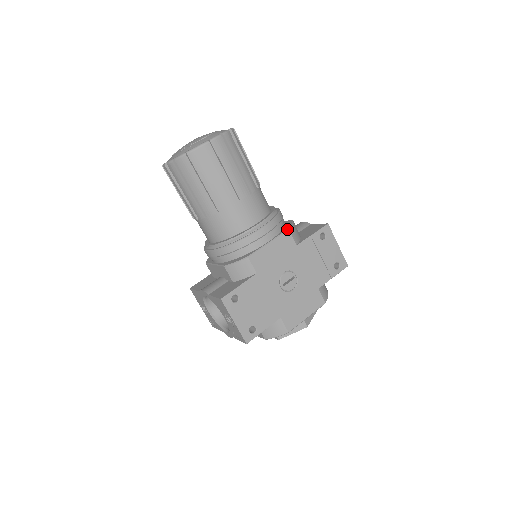
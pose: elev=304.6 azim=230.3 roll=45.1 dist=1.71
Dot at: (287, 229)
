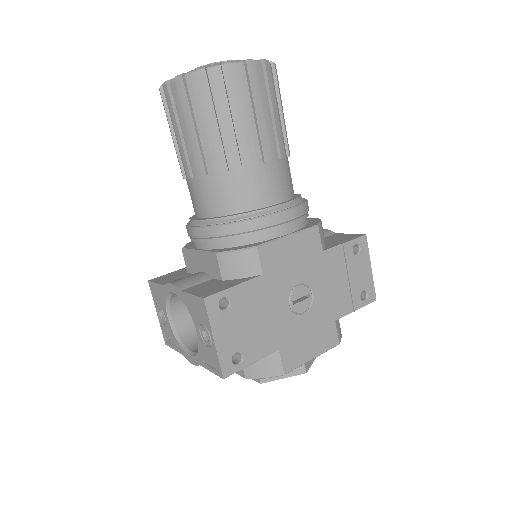
Dot at: (316, 224)
